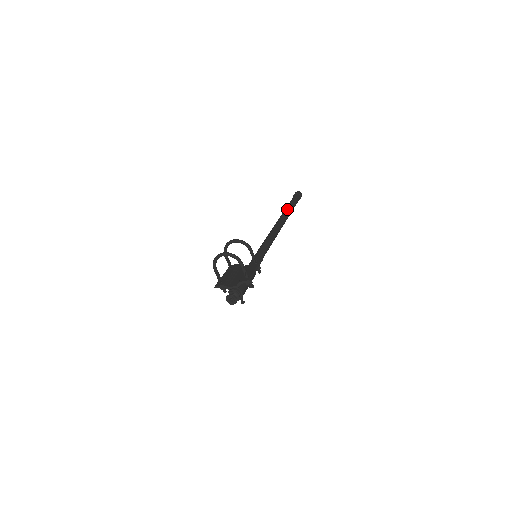
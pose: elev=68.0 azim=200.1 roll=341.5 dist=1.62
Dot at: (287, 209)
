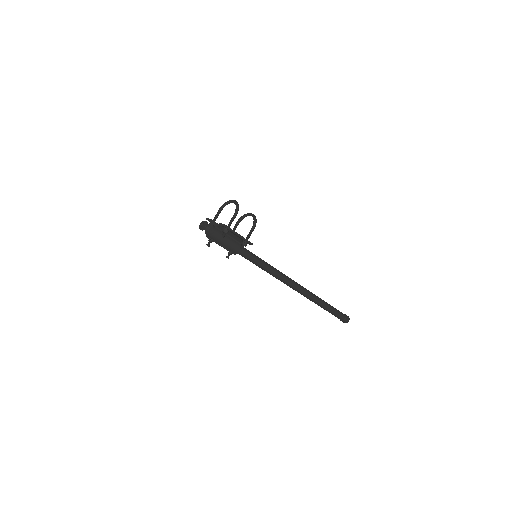
Dot at: occluded
